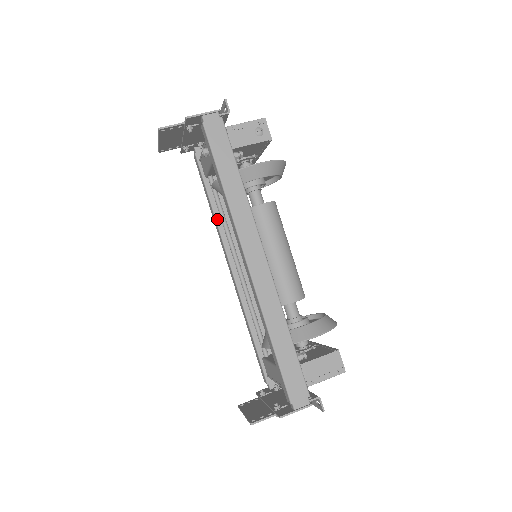
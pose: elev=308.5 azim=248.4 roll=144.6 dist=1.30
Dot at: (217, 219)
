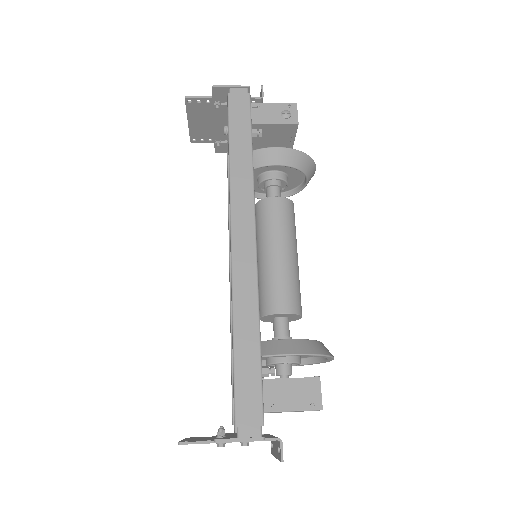
Dot at: occluded
